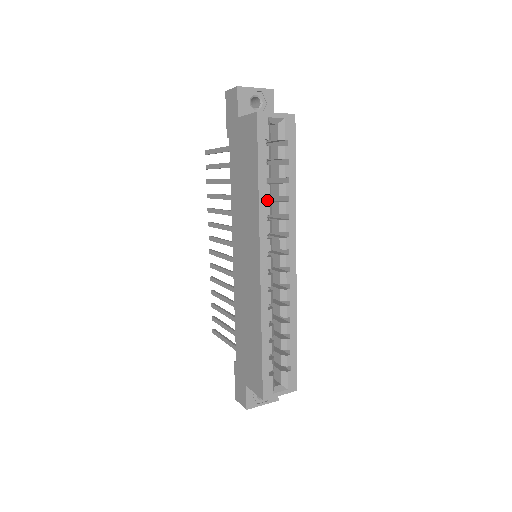
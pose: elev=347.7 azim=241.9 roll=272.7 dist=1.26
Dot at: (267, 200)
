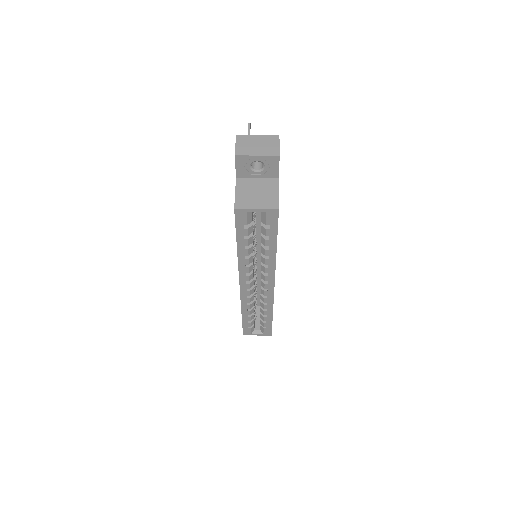
Dot at: occluded
